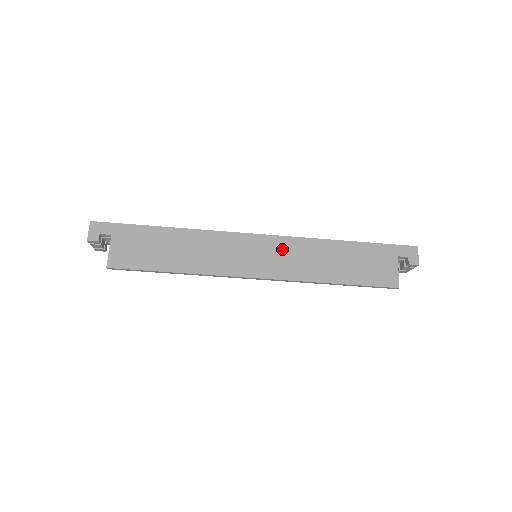
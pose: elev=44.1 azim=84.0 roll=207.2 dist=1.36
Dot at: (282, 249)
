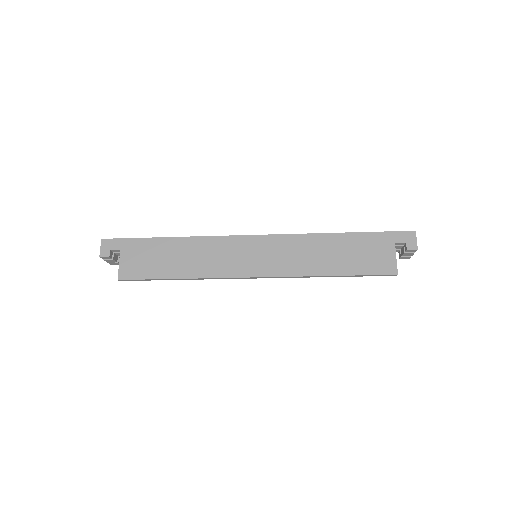
Dot at: (278, 247)
